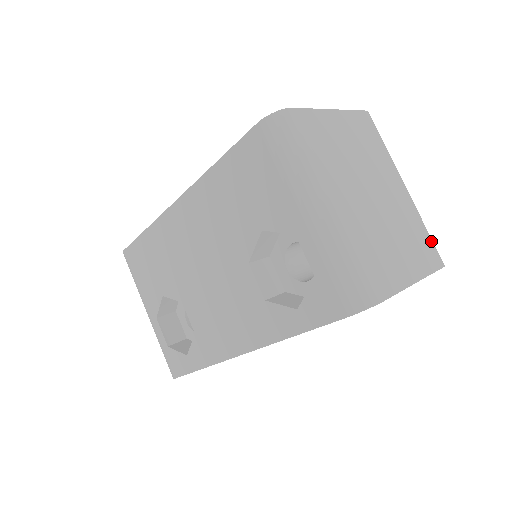
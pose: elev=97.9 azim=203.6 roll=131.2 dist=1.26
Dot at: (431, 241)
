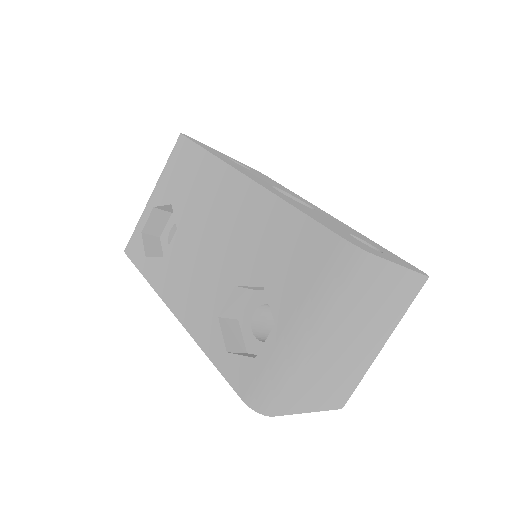
Dot at: (354, 389)
